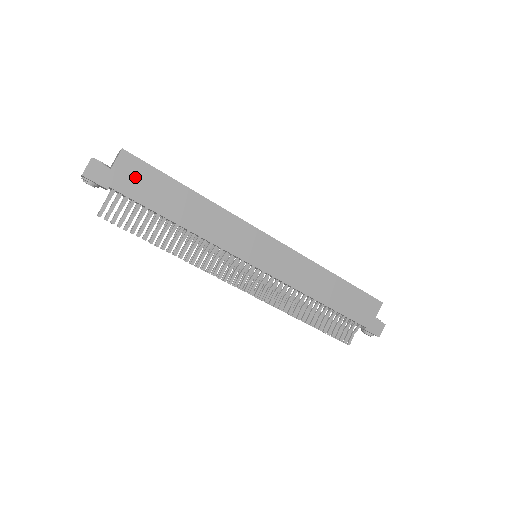
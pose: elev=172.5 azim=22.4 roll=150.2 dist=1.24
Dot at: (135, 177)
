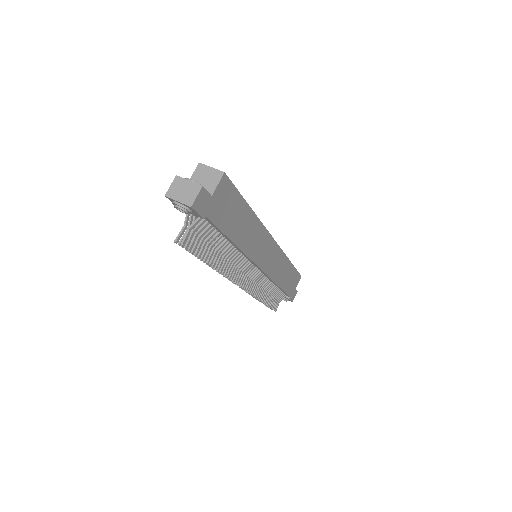
Dot at: (224, 202)
